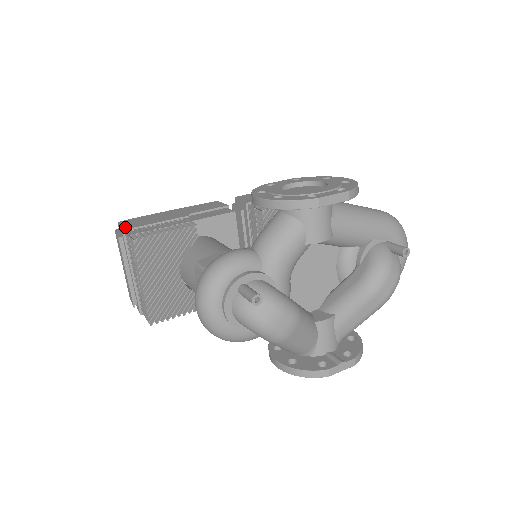
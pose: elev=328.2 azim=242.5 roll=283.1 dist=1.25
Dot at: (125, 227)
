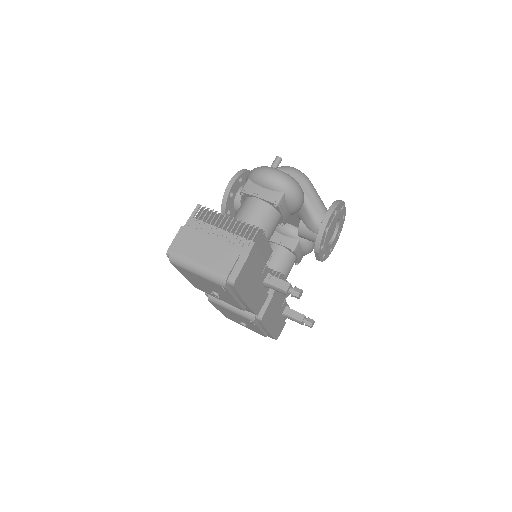
Dot at: (179, 233)
